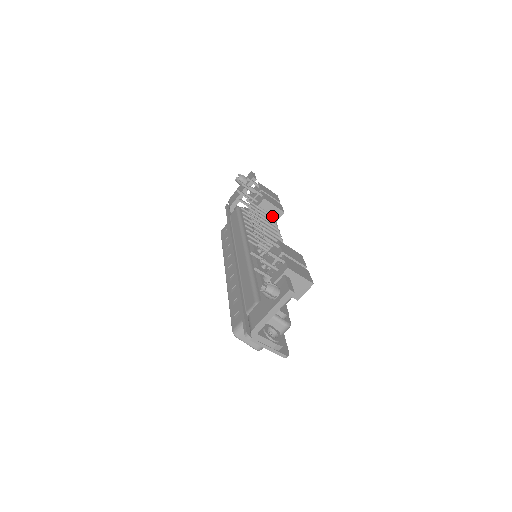
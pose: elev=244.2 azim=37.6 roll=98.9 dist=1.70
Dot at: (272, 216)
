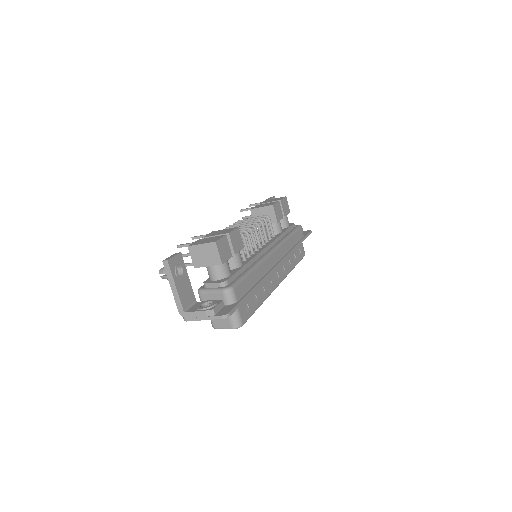
Dot at: (263, 216)
